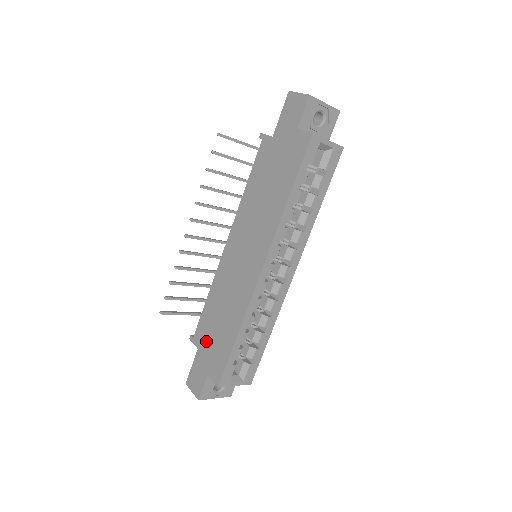
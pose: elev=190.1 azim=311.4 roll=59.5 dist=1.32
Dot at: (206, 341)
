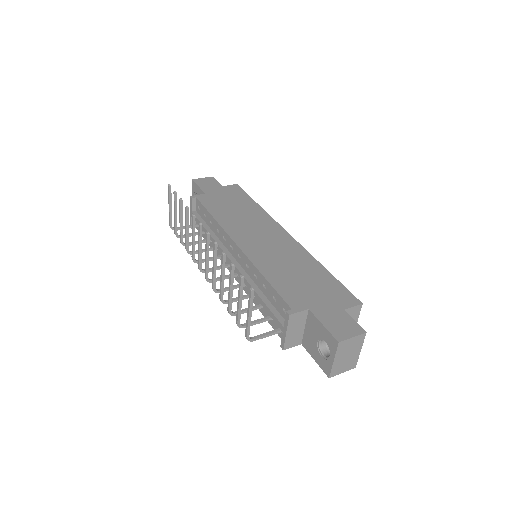
Dot at: (308, 296)
